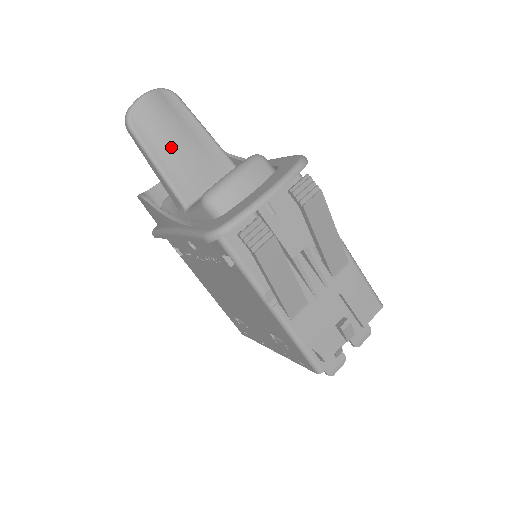
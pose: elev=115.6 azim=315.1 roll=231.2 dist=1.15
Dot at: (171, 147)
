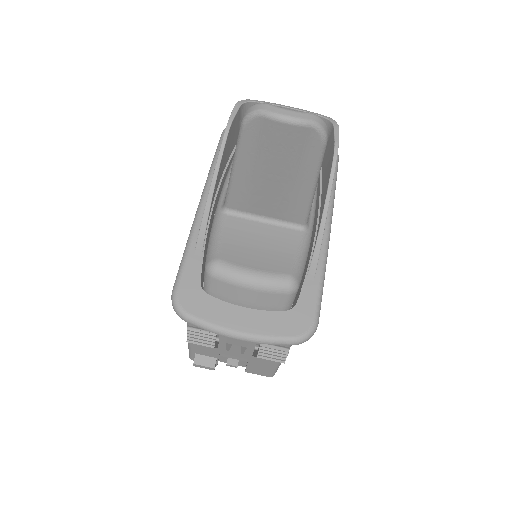
Dot at: (262, 172)
